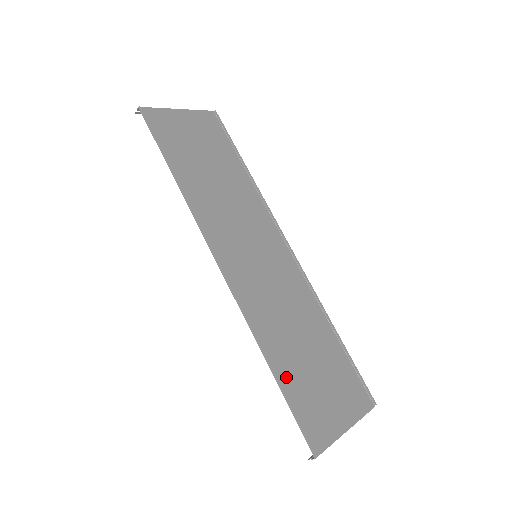
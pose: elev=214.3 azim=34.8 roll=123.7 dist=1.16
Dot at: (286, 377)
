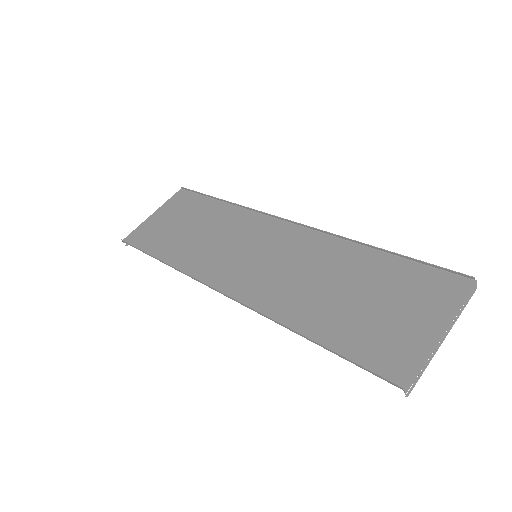
Dot at: (329, 334)
